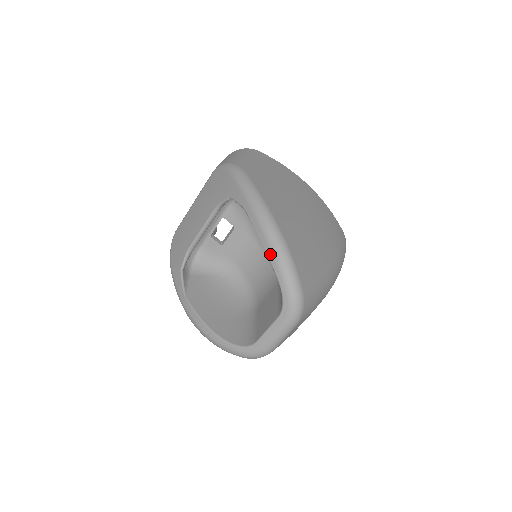
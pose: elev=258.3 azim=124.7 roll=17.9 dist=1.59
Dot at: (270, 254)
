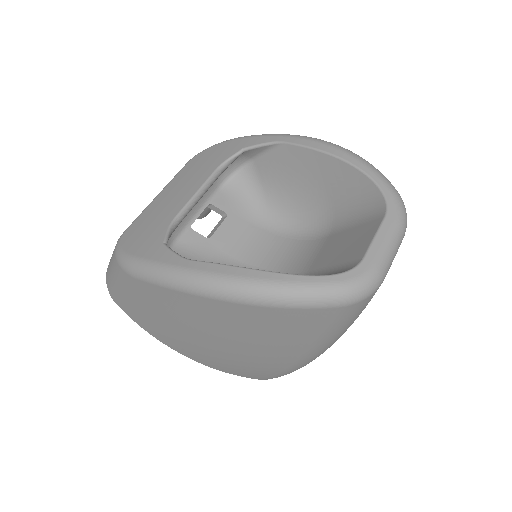
Dot at: (344, 155)
